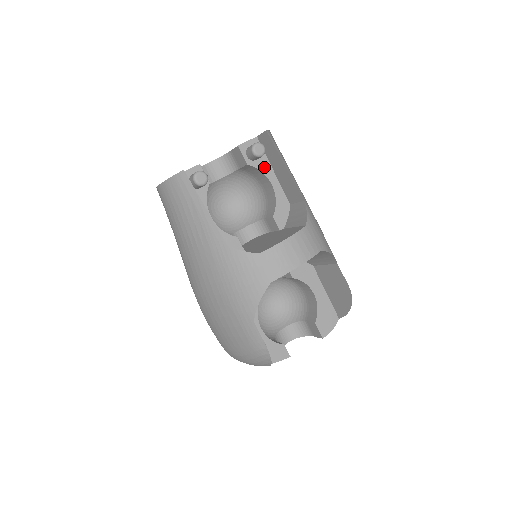
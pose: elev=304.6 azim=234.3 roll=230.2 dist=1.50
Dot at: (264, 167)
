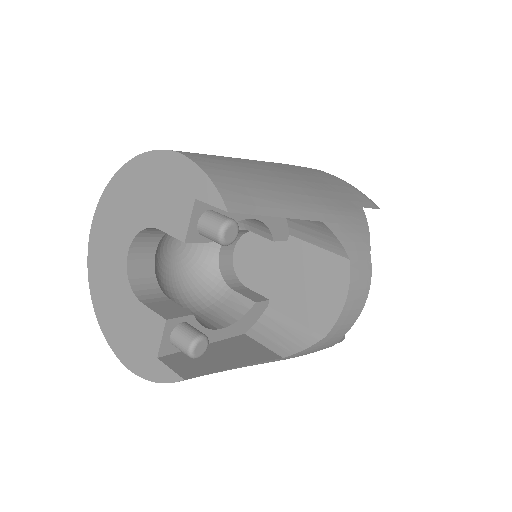
Dot at: (231, 216)
